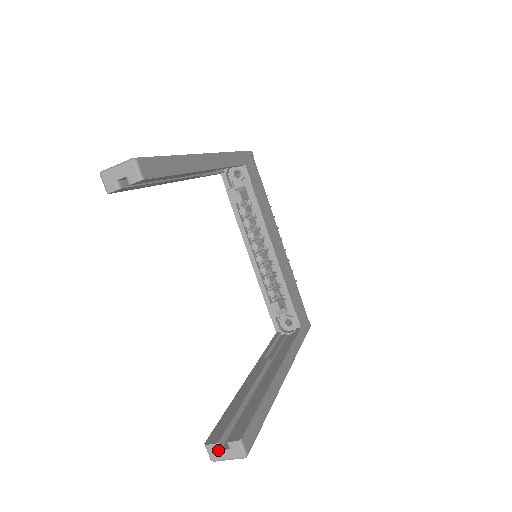
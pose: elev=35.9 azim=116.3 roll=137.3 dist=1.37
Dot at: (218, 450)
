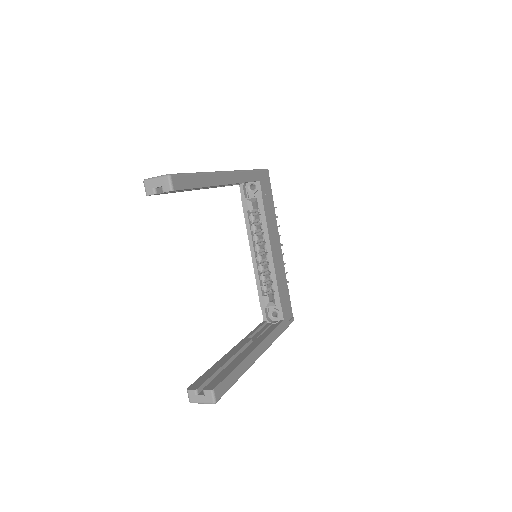
Dot at: (196, 395)
